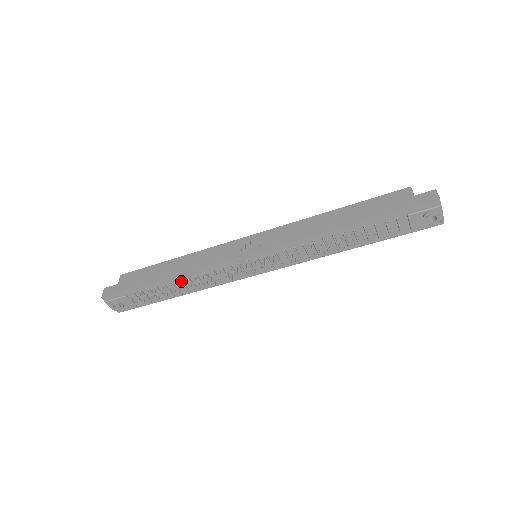
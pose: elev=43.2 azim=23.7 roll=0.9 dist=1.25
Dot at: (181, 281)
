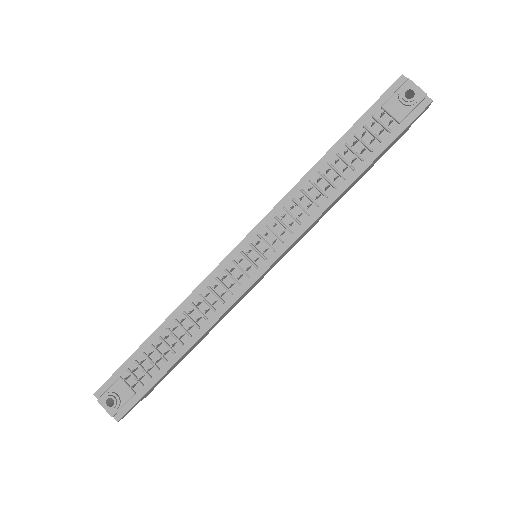
Dot at: (177, 321)
